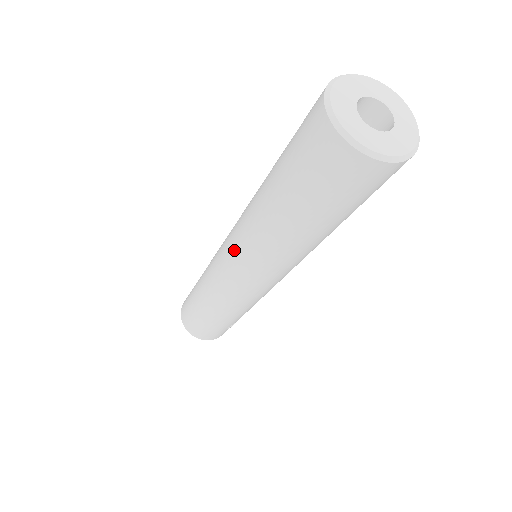
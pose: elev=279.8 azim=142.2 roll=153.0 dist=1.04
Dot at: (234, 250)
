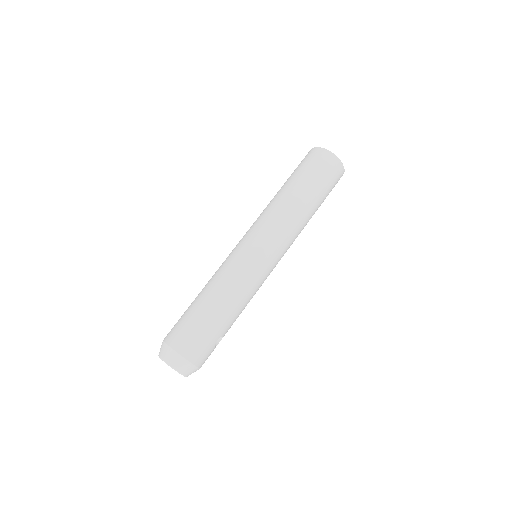
Dot at: (258, 230)
